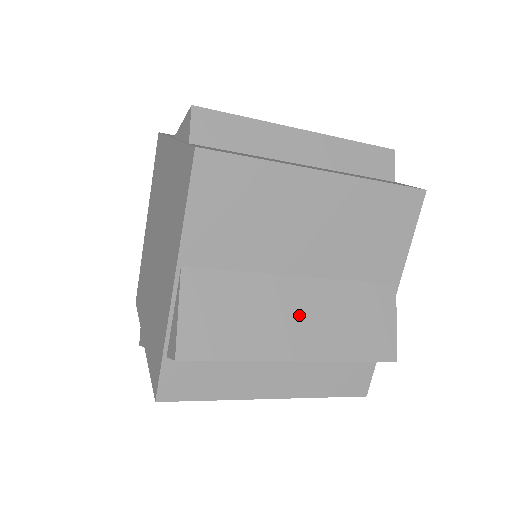
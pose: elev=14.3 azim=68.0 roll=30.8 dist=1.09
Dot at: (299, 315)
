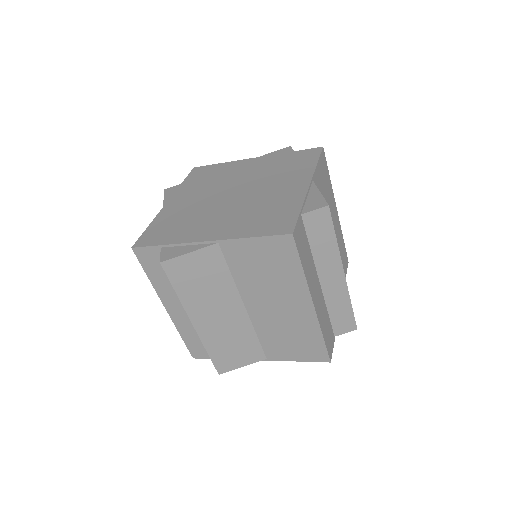
Dot at: occluded
